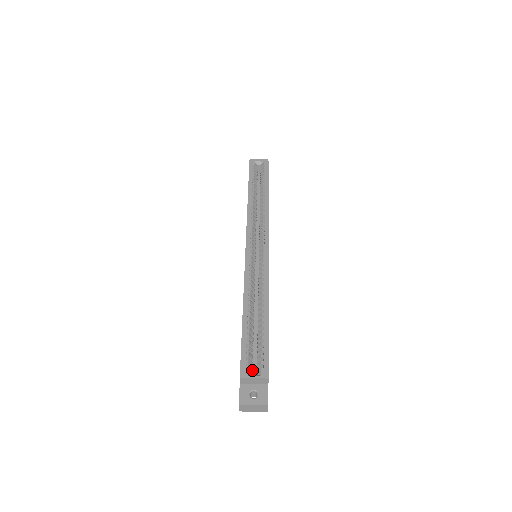
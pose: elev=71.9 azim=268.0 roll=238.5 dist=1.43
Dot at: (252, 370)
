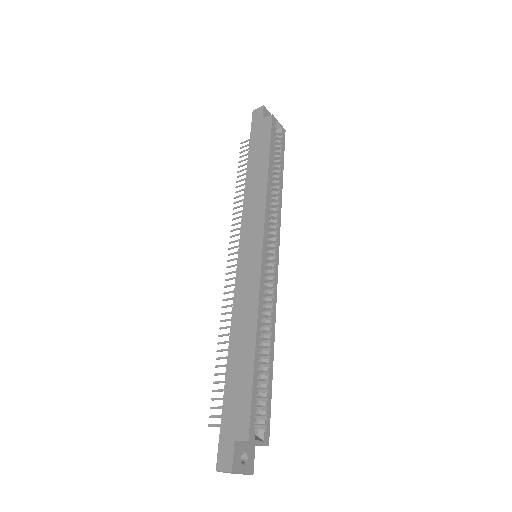
Dot at: occluded
